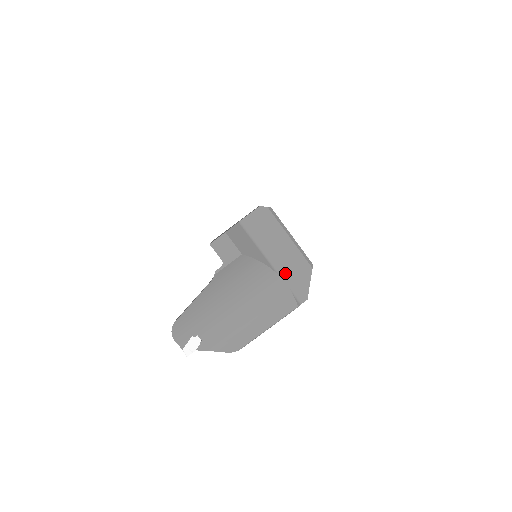
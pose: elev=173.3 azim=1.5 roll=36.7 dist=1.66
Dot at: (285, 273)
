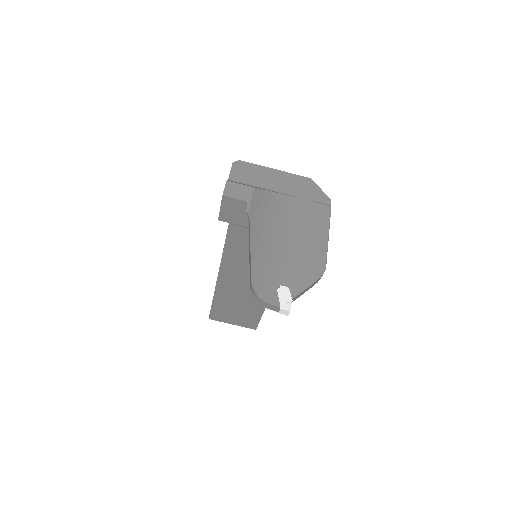
Dot at: (297, 193)
